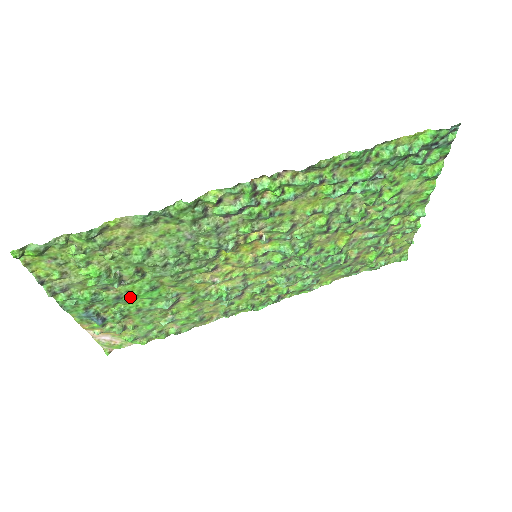
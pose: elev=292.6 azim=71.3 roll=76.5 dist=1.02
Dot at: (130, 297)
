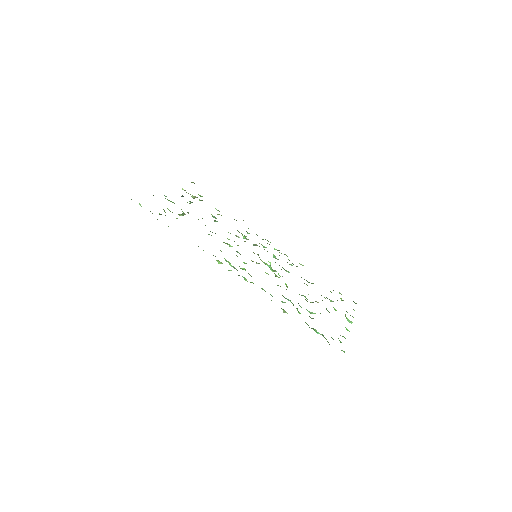
Dot at: occluded
